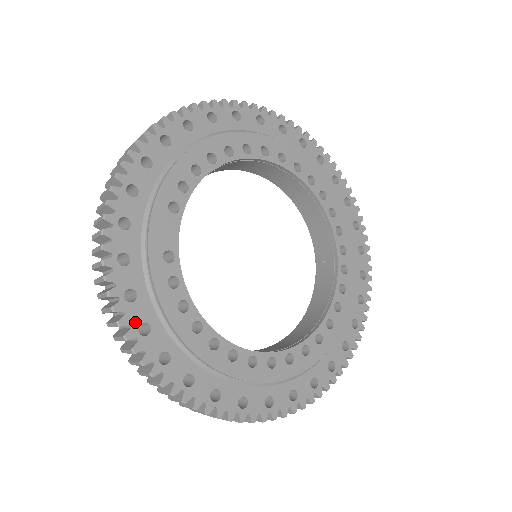
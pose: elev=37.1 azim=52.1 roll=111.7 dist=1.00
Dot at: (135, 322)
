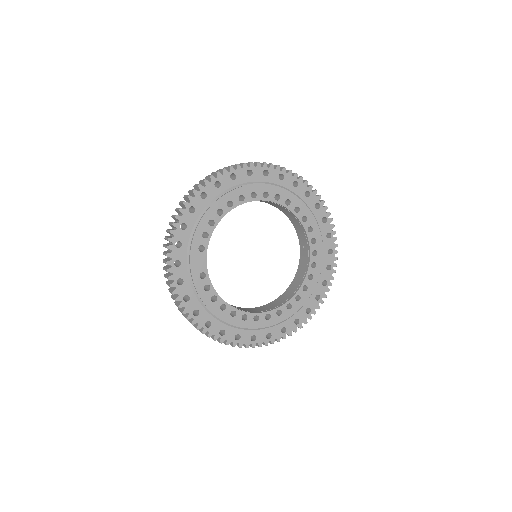
Dot at: (191, 310)
